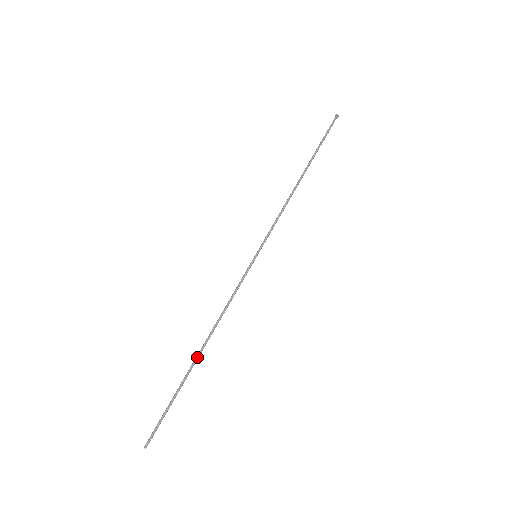
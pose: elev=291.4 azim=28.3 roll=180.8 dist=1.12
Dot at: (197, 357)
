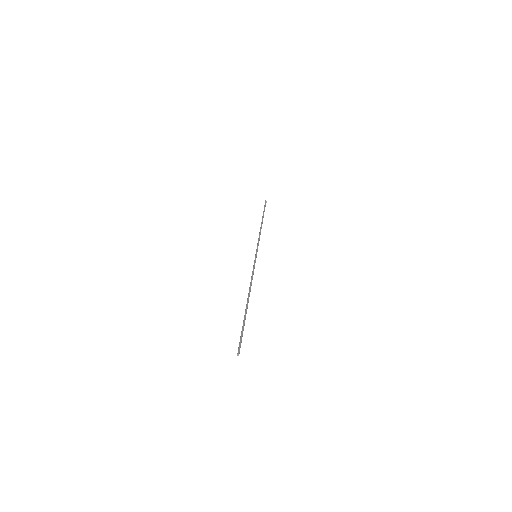
Dot at: (247, 303)
